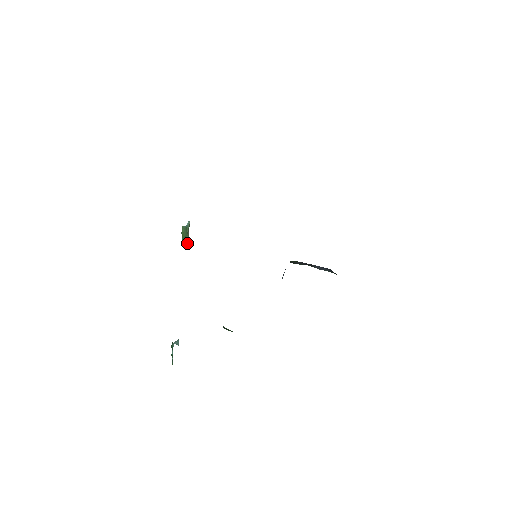
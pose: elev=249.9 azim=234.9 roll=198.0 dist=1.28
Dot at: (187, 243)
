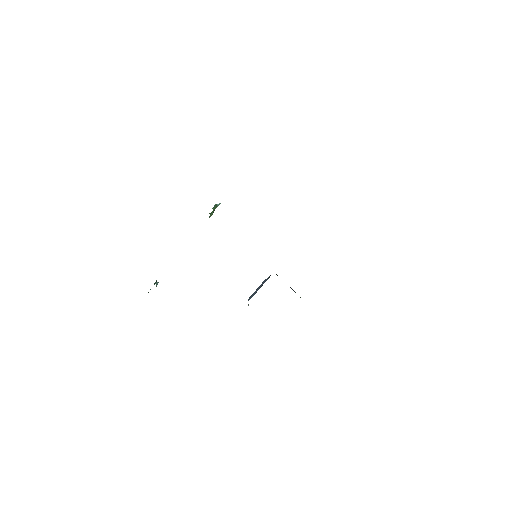
Dot at: (209, 217)
